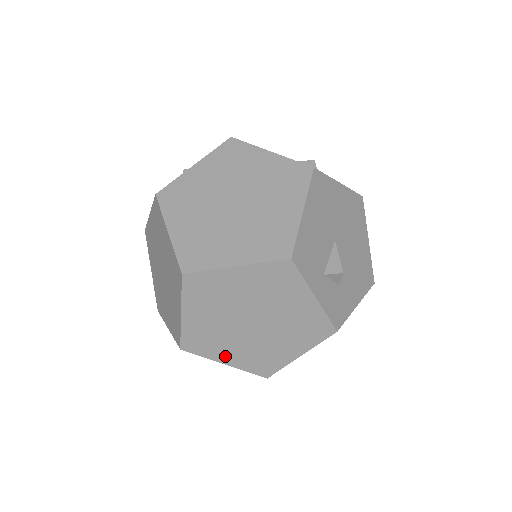
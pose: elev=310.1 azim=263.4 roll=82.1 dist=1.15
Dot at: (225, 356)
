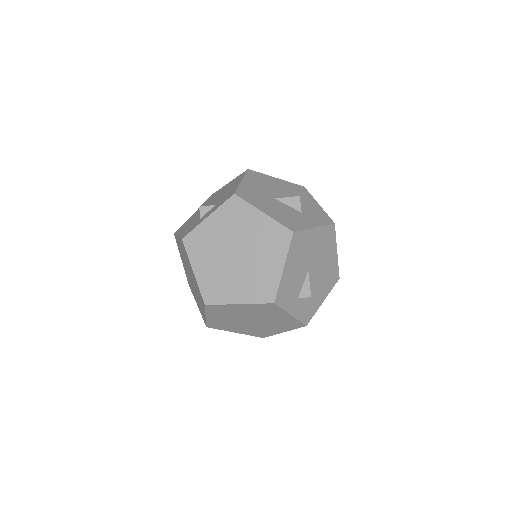
Dot at: (235, 330)
